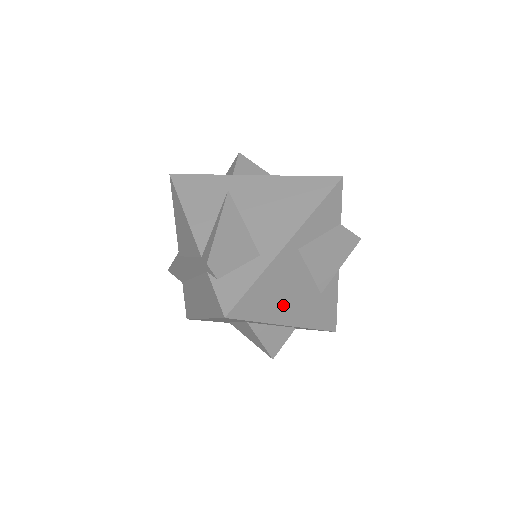
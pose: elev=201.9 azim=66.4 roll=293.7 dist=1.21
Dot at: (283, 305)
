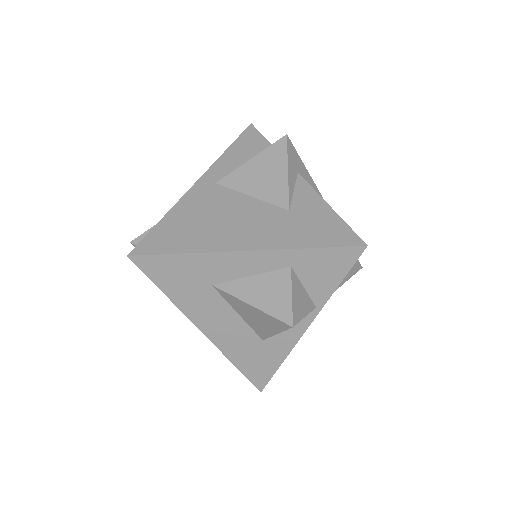
Dot at: (220, 232)
